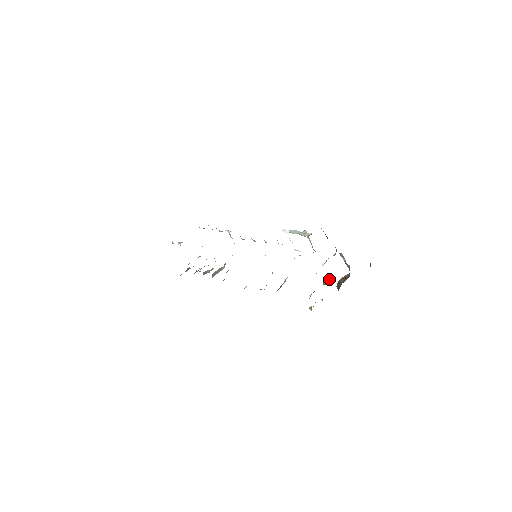
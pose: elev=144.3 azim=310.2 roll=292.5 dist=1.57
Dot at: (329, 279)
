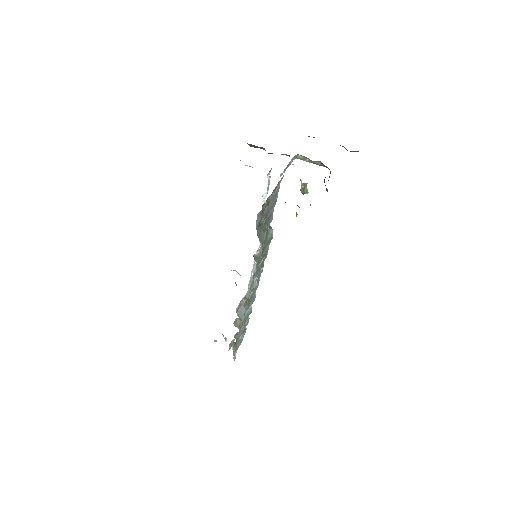
Dot at: occluded
